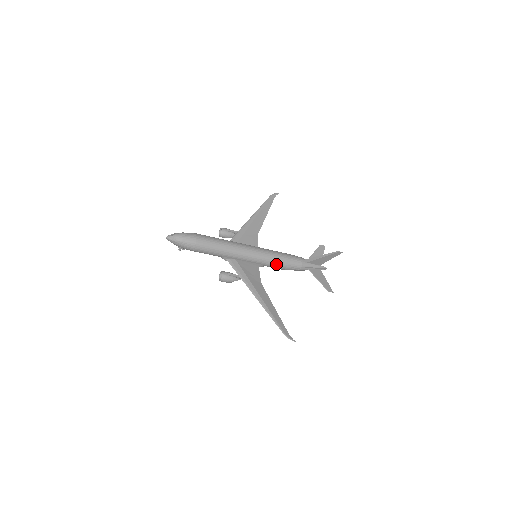
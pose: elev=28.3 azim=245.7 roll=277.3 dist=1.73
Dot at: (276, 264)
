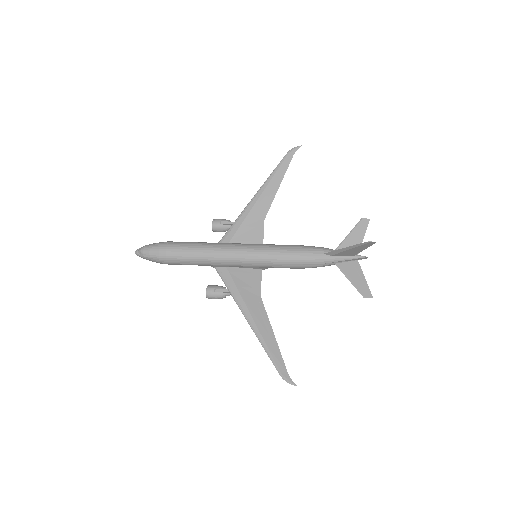
Dot at: (283, 265)
